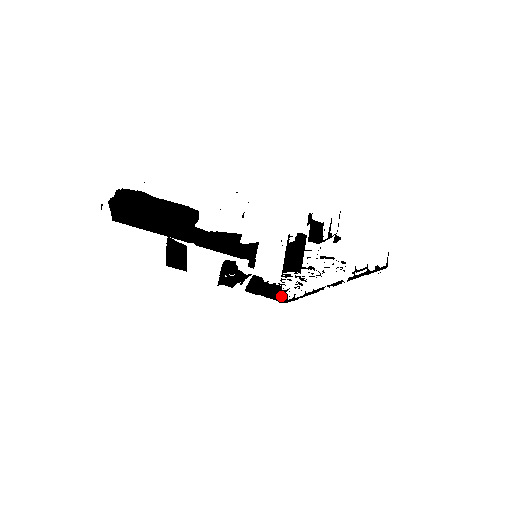
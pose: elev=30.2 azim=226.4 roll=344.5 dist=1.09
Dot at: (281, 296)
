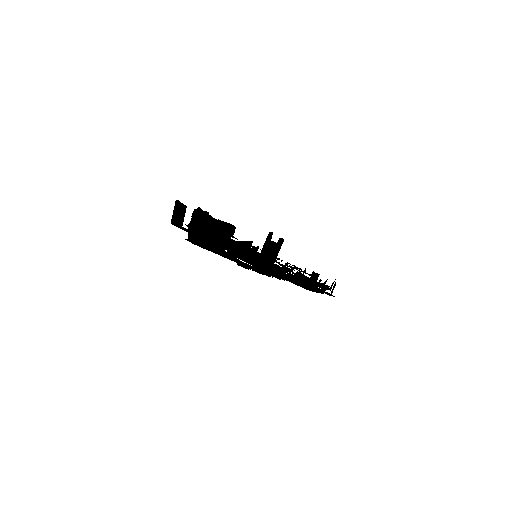
Dot at: occluded
